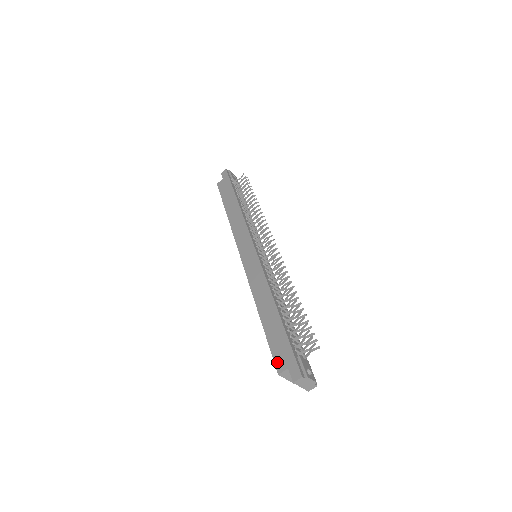
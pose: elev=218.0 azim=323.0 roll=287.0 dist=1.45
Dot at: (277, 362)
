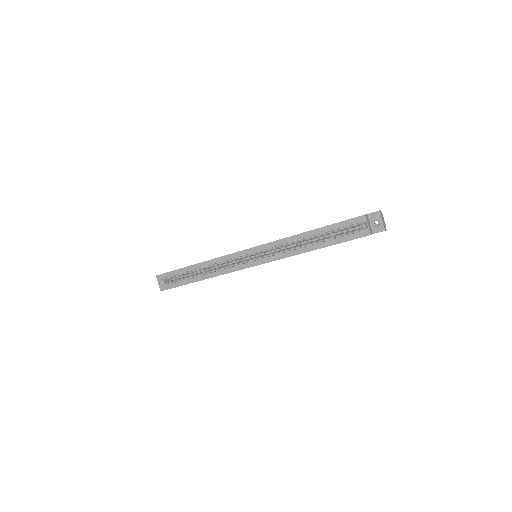
Dot at: (356, 217)
